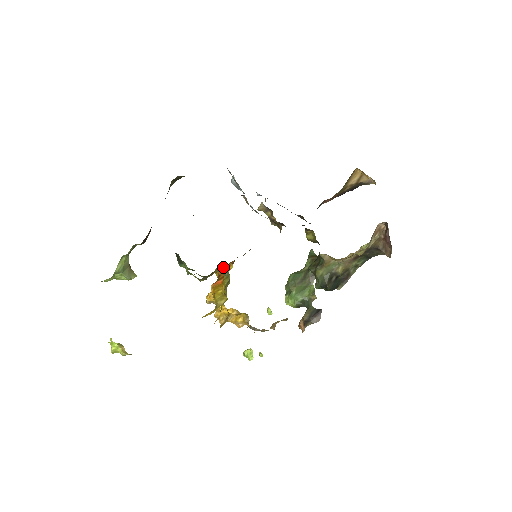
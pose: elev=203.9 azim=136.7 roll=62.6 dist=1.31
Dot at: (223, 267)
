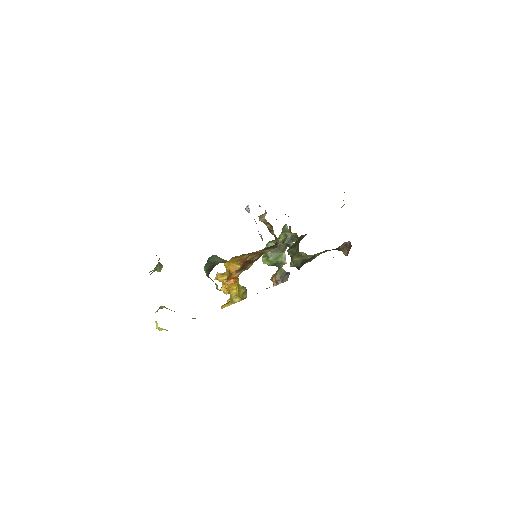
Dot at: (232, 264)
